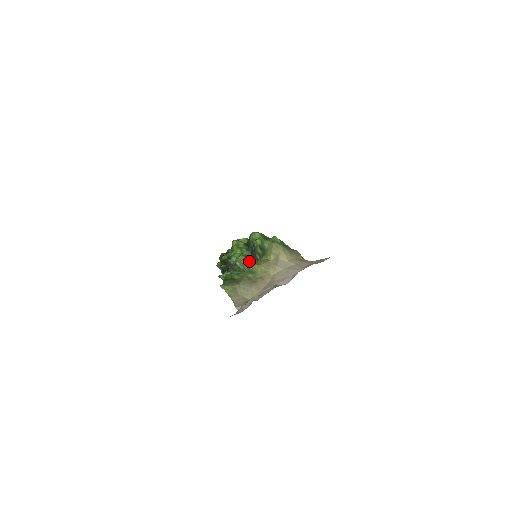
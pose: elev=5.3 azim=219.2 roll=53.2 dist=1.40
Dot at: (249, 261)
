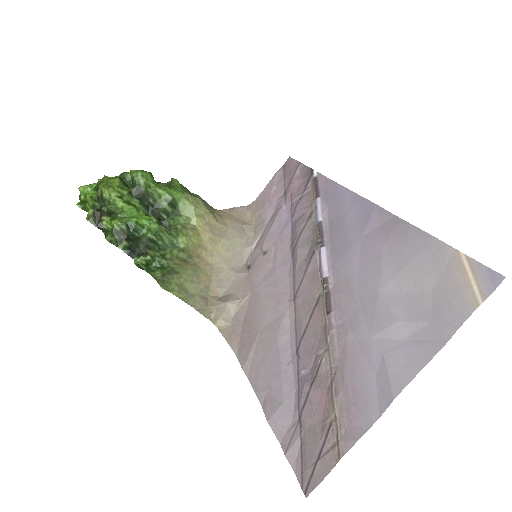
Dot at: (170, 232)
